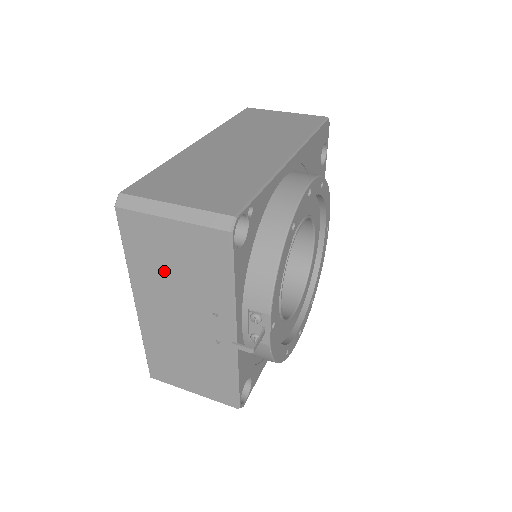
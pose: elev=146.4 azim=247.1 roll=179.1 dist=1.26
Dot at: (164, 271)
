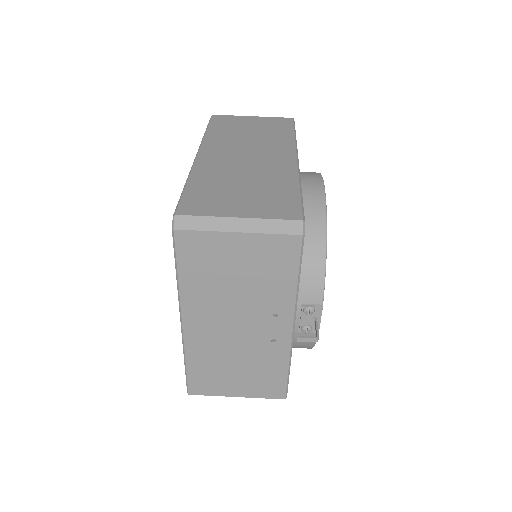
Dot at: (223, 284)
